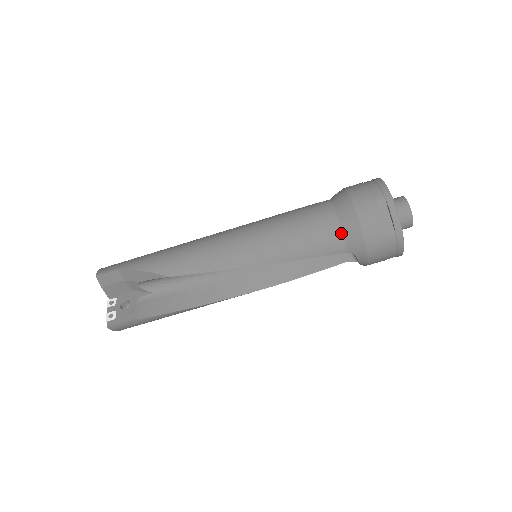
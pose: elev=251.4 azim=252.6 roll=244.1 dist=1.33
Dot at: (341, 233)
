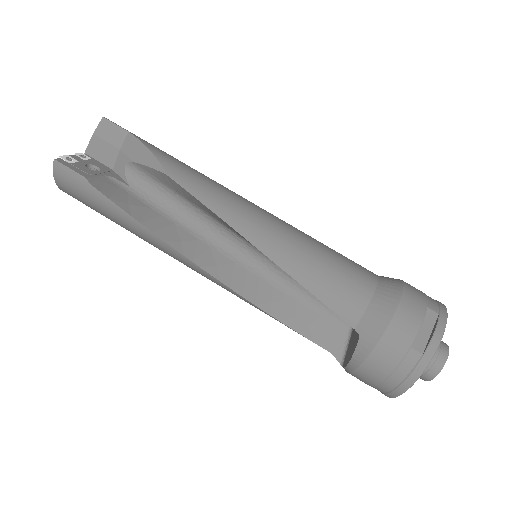
Dot at: (368, 302)
